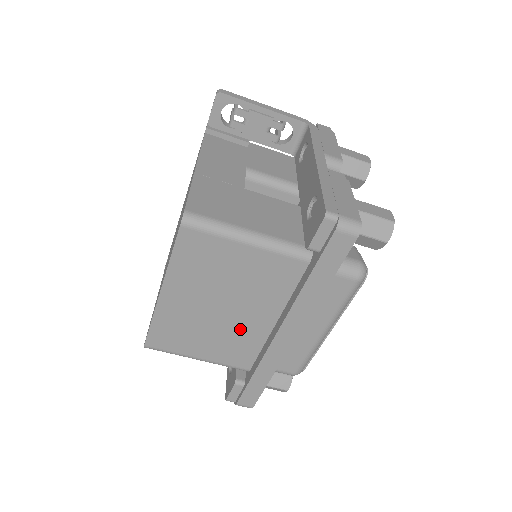
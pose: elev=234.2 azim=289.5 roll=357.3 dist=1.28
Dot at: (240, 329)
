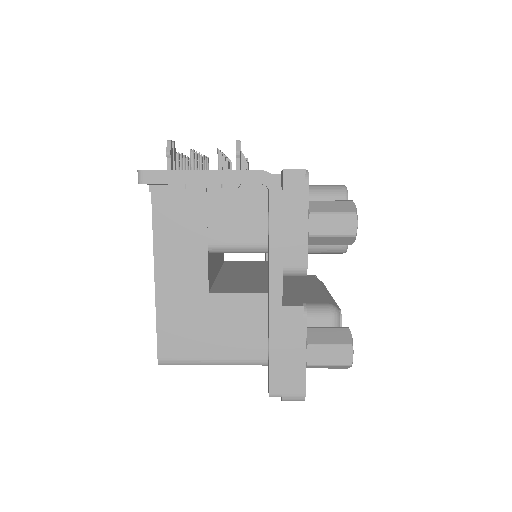
Dot at: occluded
